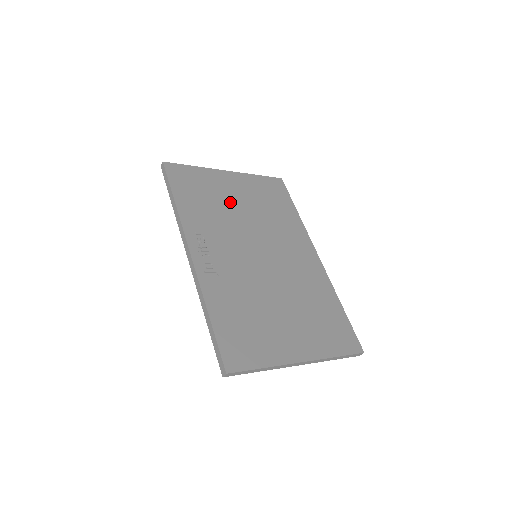
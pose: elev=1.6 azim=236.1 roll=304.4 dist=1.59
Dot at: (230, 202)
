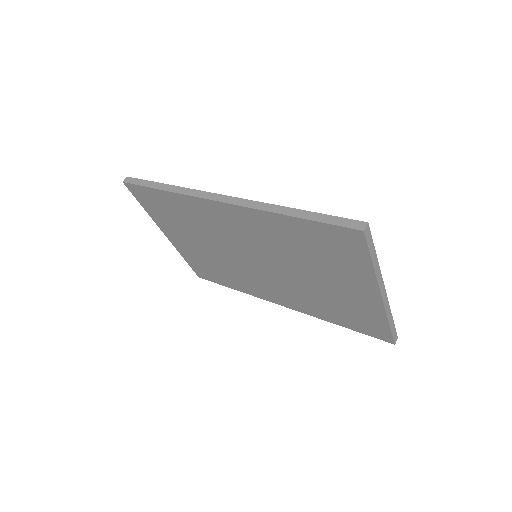
Dot at: occluded
